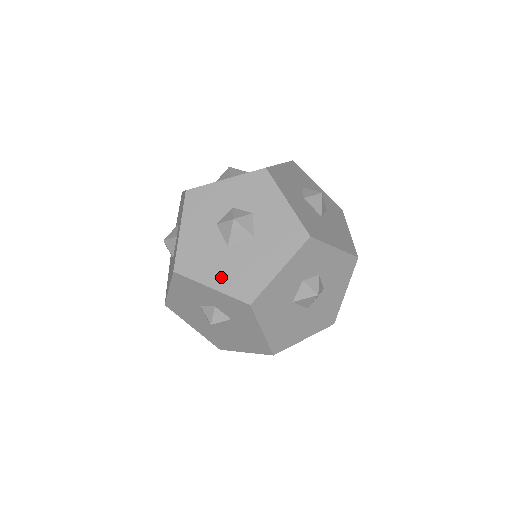
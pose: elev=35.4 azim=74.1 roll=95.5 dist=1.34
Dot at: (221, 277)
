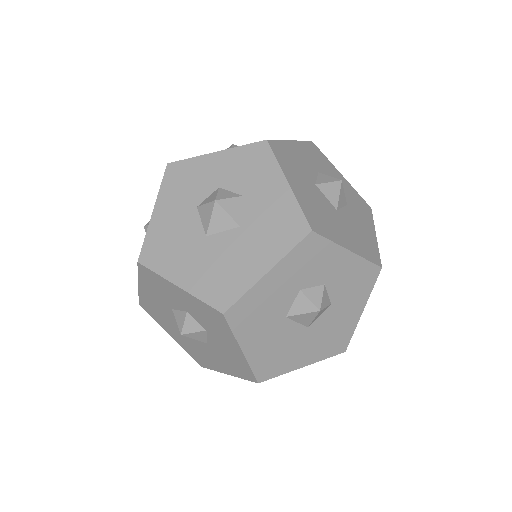
Dot at: (192, 274)
